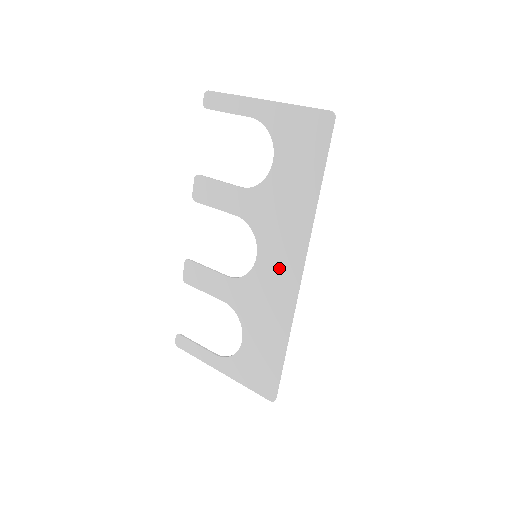
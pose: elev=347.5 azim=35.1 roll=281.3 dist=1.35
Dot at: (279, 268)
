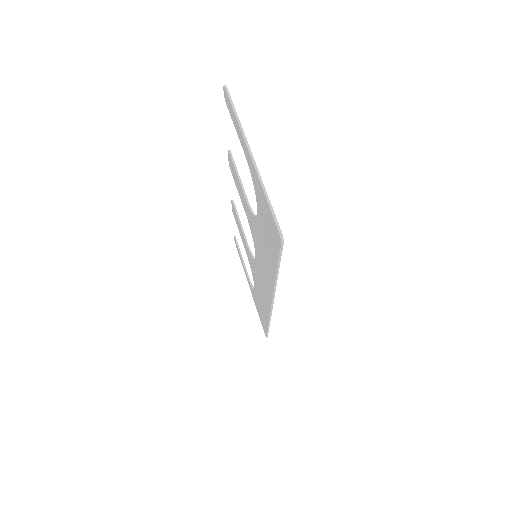
Dot at: (264, 282)
